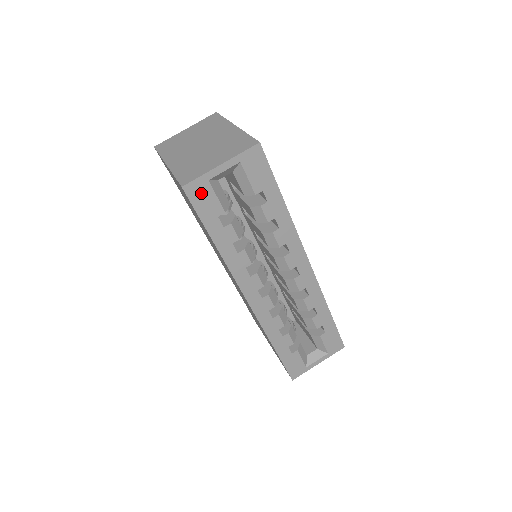
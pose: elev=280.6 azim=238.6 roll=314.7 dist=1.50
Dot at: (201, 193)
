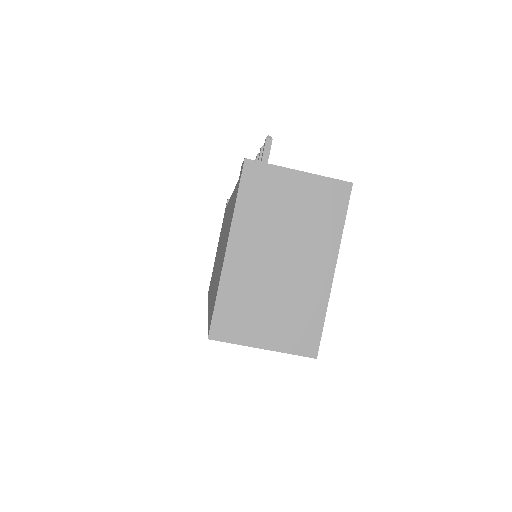
Dot at: occluded
